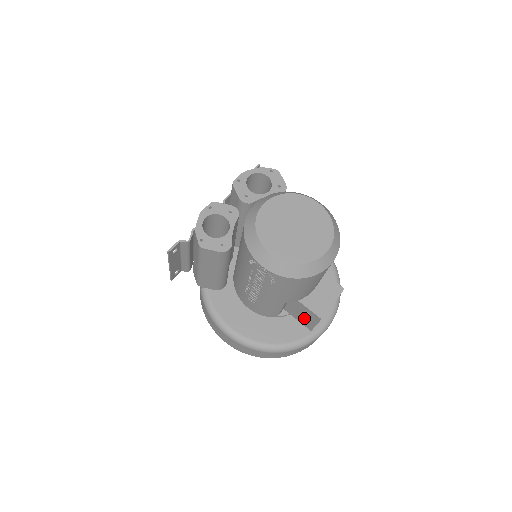
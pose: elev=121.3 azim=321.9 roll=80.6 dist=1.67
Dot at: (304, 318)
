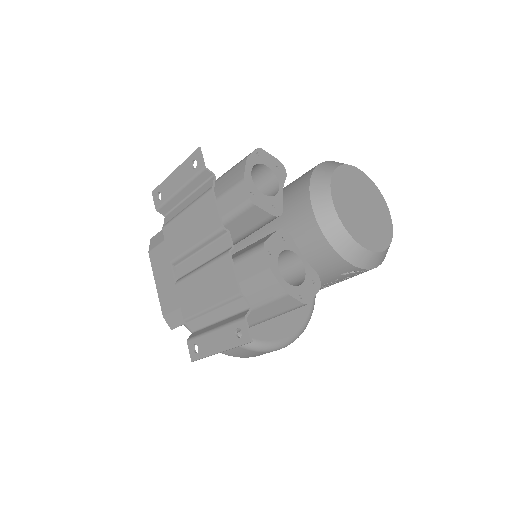
Dot at: occluded
